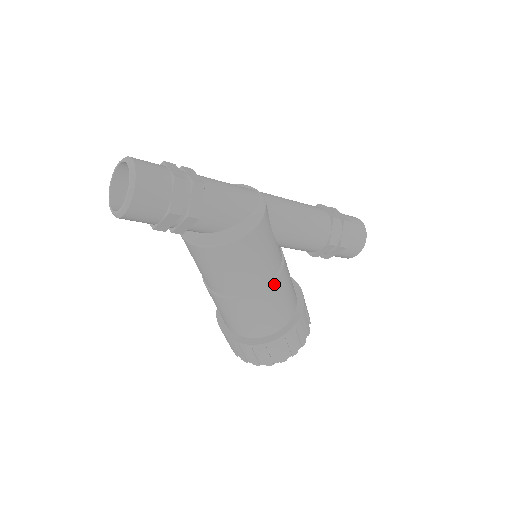
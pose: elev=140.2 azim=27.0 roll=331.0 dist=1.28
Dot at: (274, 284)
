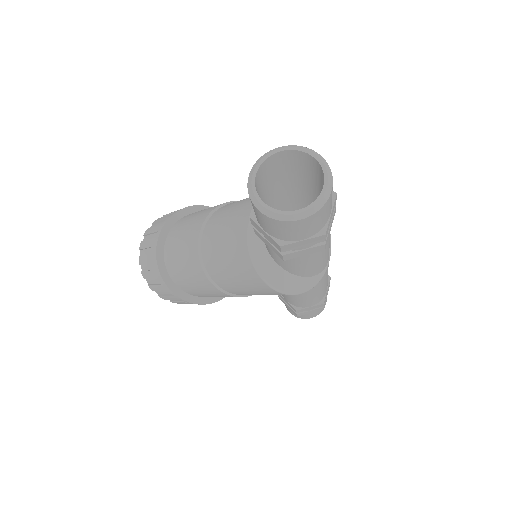
Dot at: occluded
